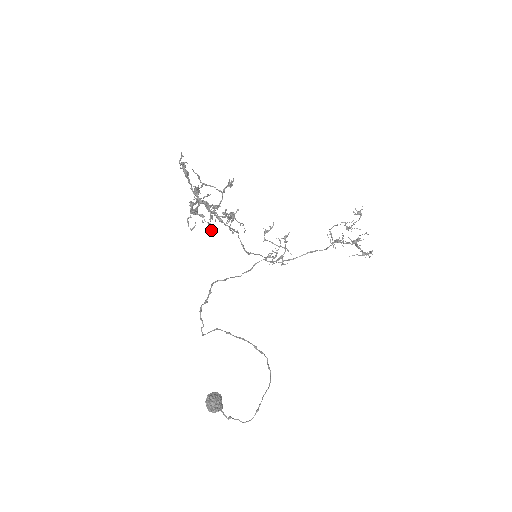
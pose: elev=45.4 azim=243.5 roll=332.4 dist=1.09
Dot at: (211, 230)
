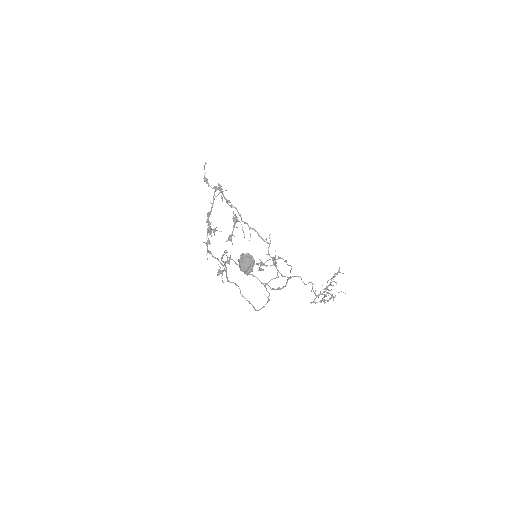
Dot at: (224, 198)
